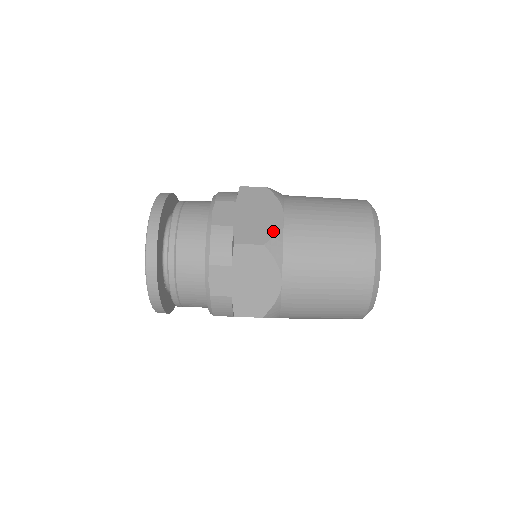
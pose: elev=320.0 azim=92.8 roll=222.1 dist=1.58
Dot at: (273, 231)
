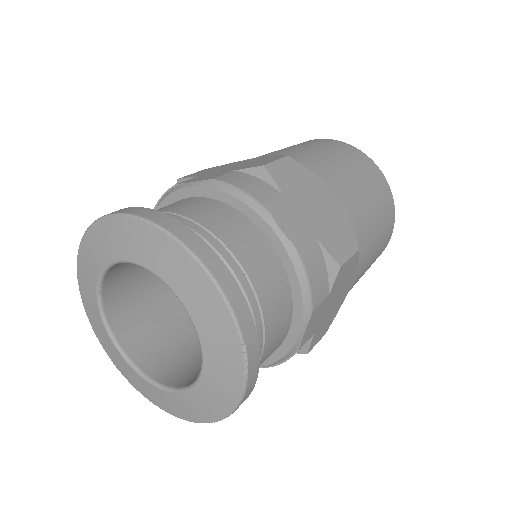
Dot at: (349, 225)
